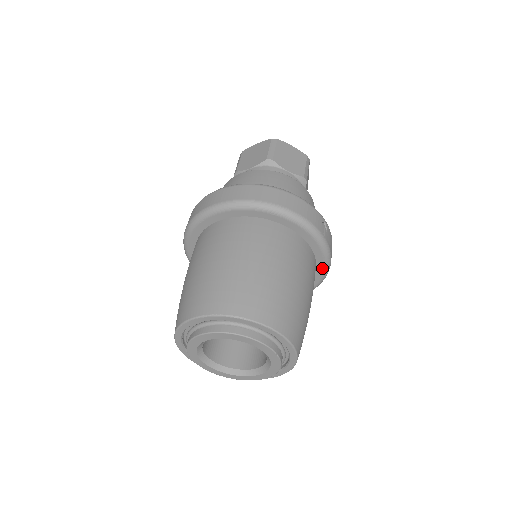
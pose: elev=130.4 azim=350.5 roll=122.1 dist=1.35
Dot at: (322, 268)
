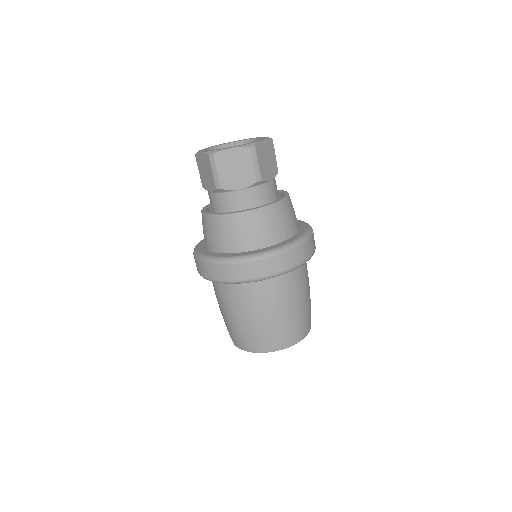
Dot at: occluded
